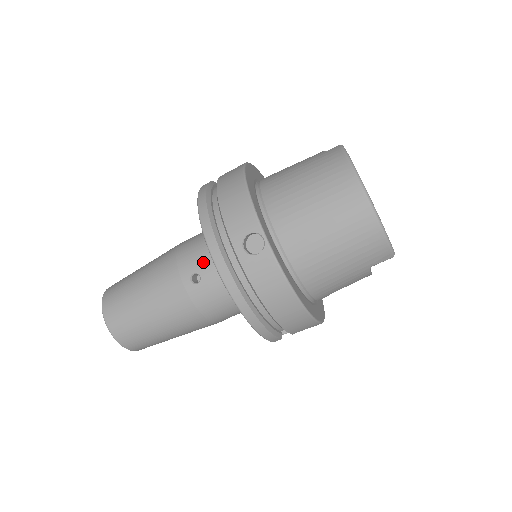
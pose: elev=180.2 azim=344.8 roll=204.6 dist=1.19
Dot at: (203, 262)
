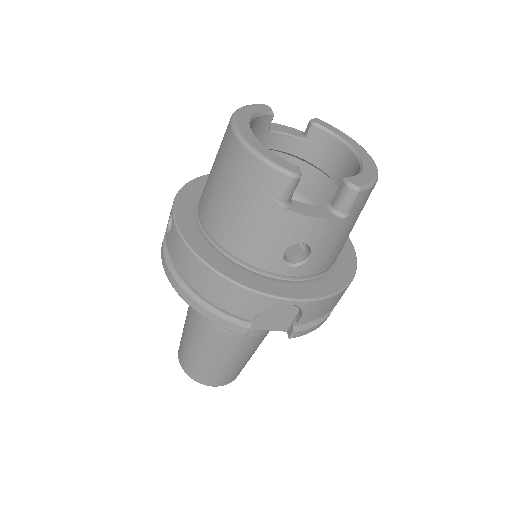
Dot at: occluded
